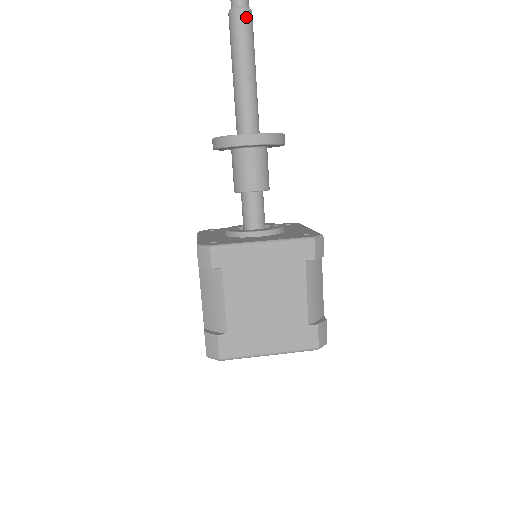
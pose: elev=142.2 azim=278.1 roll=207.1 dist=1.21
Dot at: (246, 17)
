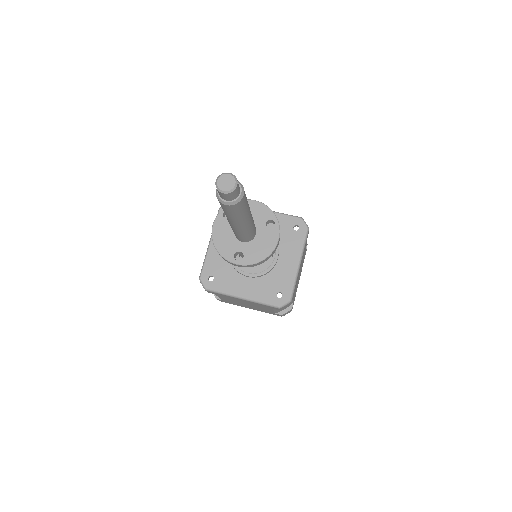
Dot at: (232, 208)
